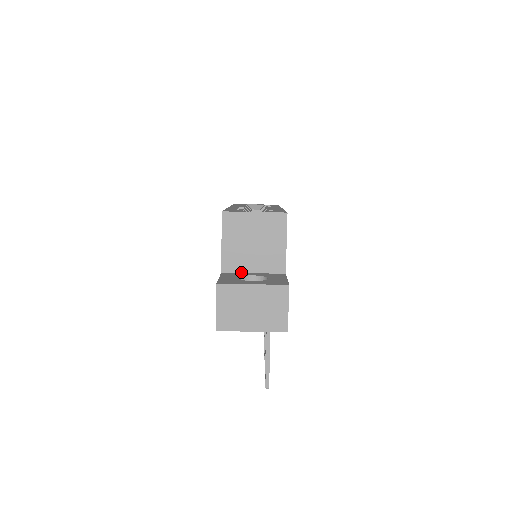
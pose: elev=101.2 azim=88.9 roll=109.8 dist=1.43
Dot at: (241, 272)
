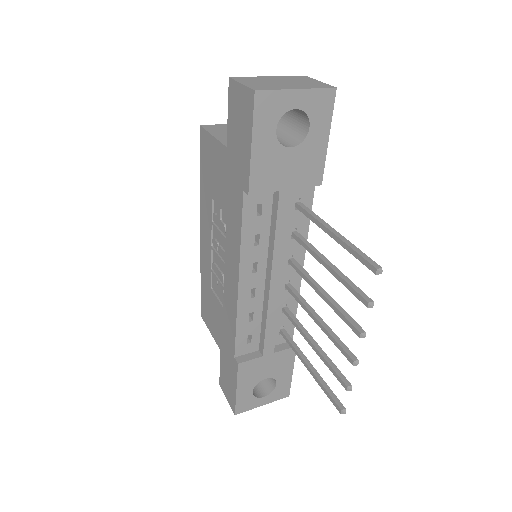
Dot at: occluded
